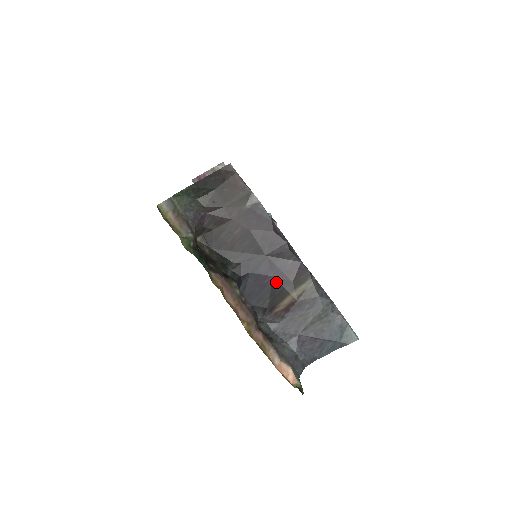
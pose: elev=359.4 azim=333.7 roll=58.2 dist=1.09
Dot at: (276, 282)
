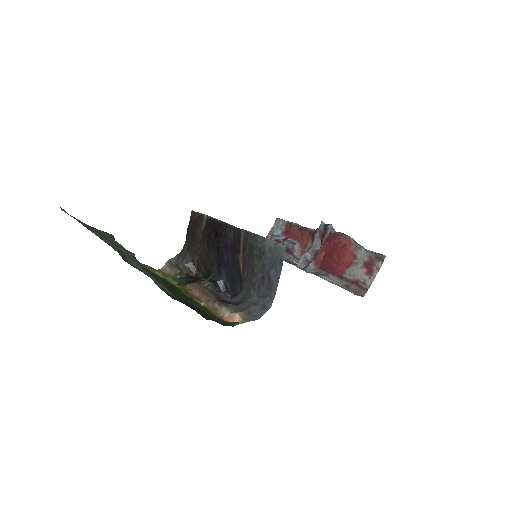
Dot at: (233, 258)
